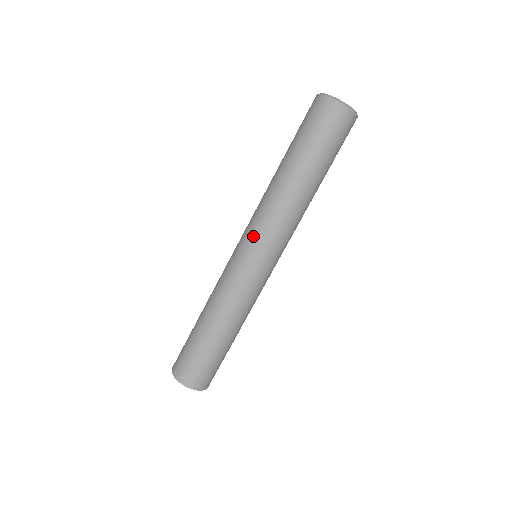
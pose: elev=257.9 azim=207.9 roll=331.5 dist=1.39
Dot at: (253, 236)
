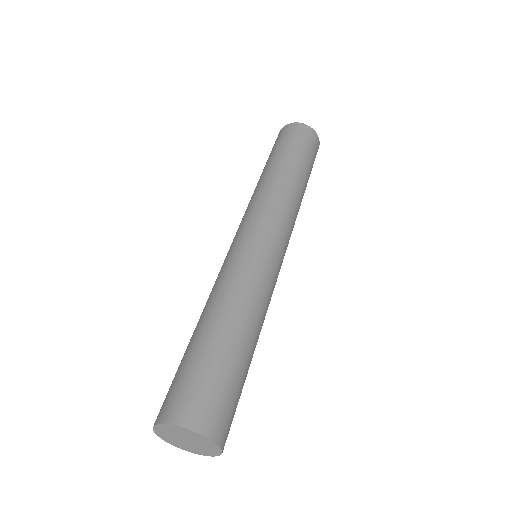
Dot at: occluded
